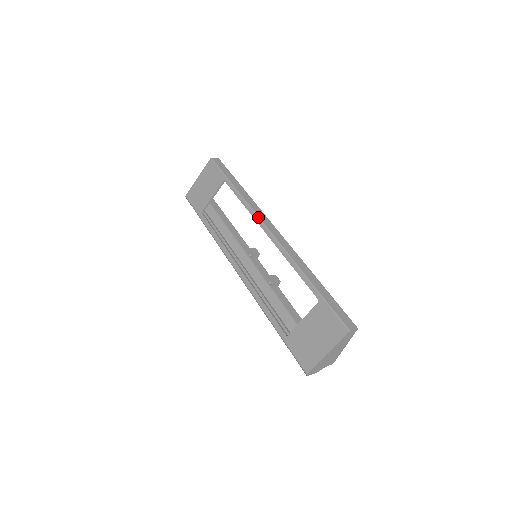
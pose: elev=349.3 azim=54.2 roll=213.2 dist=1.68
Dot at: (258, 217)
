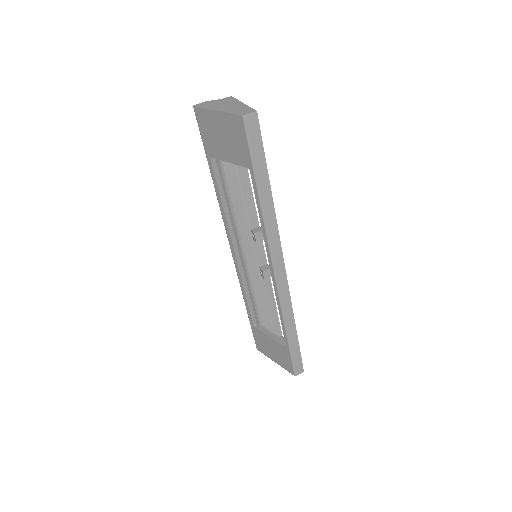
Dot at: (270, 253)
